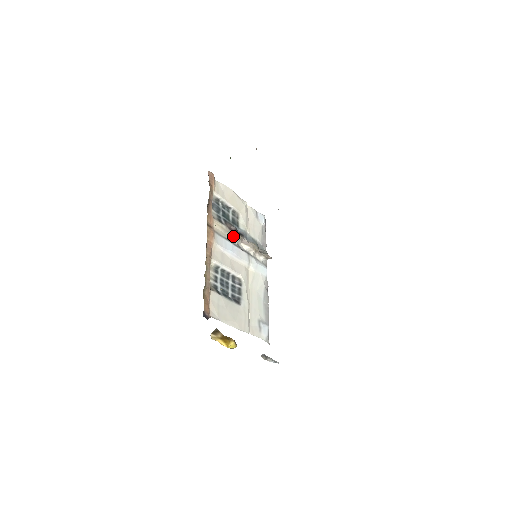
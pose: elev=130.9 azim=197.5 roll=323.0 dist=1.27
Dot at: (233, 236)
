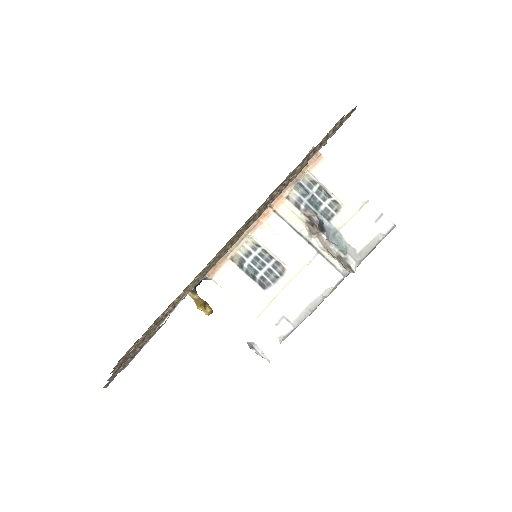
Dot at: (305, 226)
